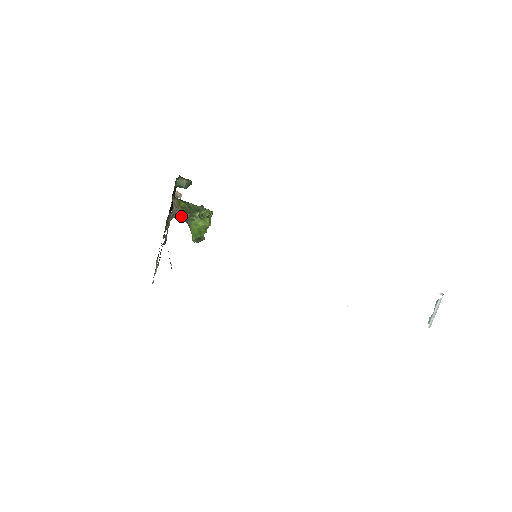
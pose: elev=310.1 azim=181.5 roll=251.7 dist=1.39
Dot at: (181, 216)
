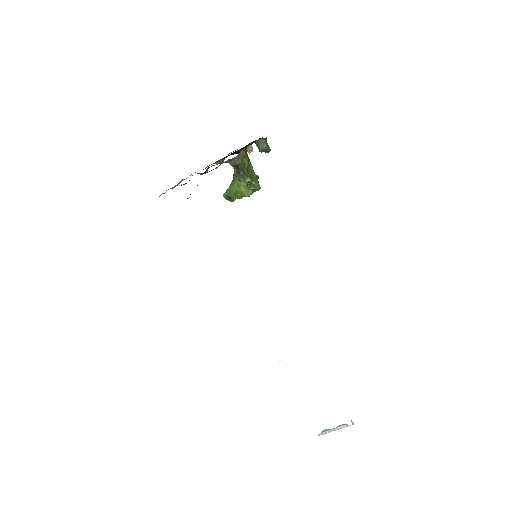
Dot at: (235, 168)
